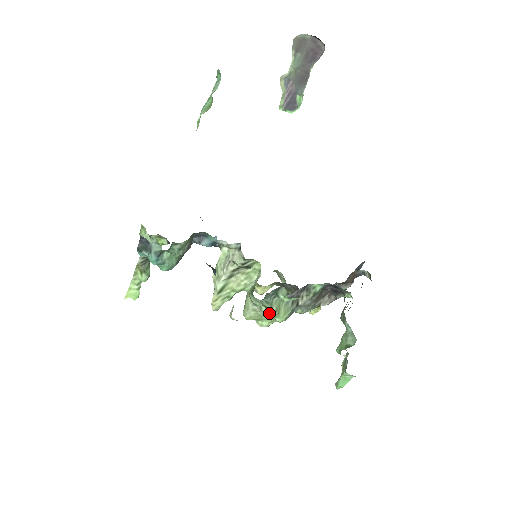
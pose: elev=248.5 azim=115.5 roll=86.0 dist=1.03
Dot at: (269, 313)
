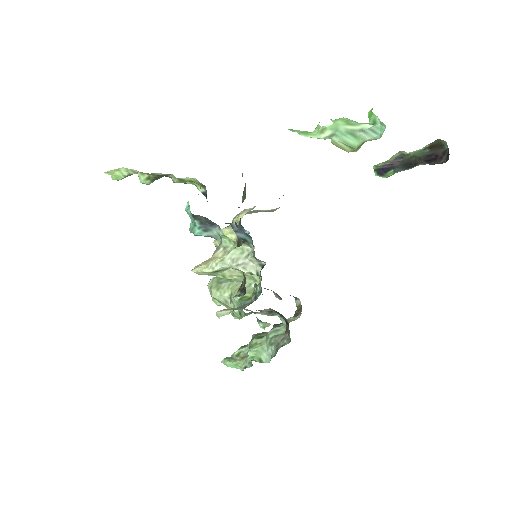
Dot at: (236, 315)
